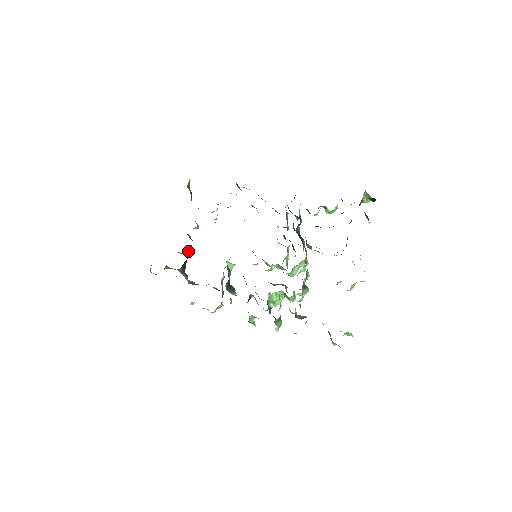
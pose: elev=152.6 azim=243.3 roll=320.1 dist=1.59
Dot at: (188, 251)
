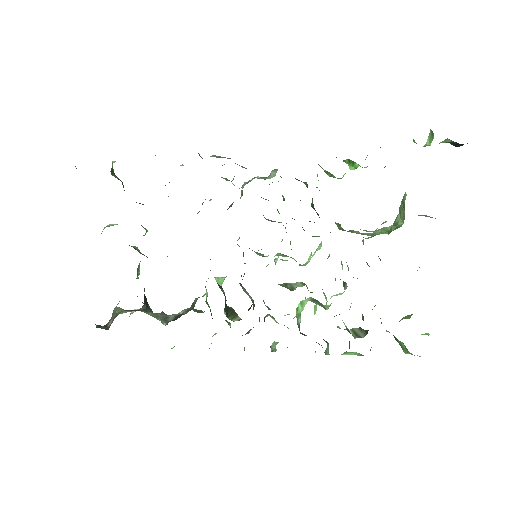
Dot at: (139, 270)
